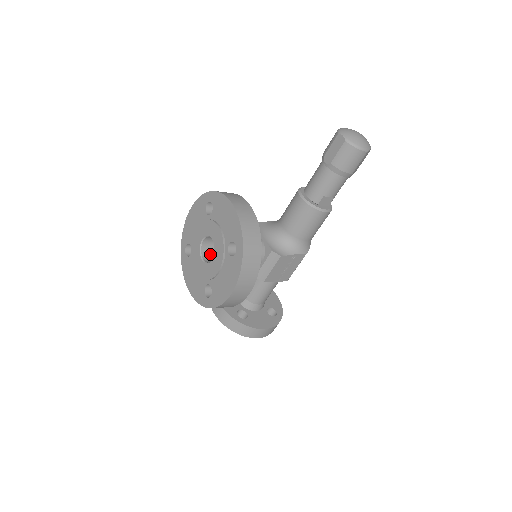
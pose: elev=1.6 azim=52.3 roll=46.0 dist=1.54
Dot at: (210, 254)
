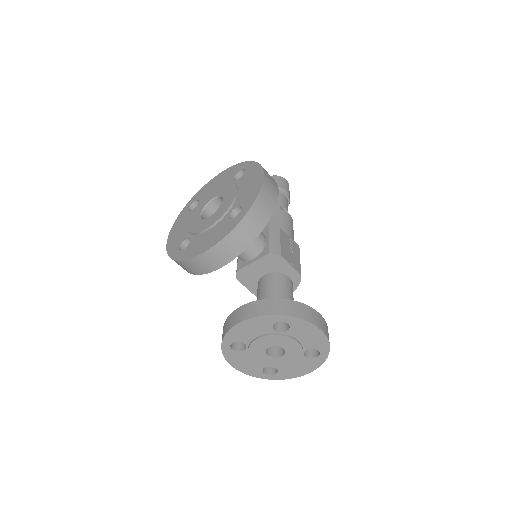
Dot at: occluded
